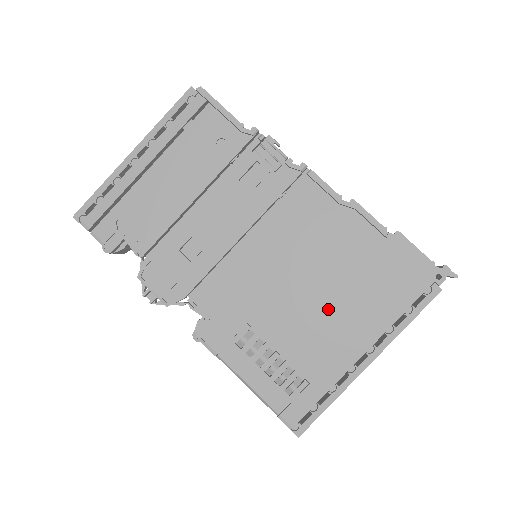
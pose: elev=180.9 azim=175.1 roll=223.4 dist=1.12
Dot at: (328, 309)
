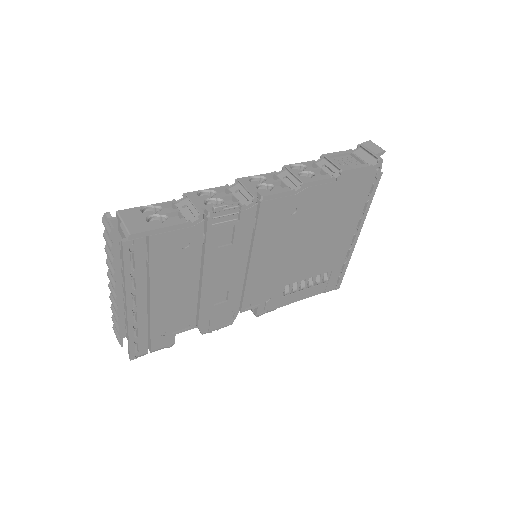
Dot at: (323, 241)
